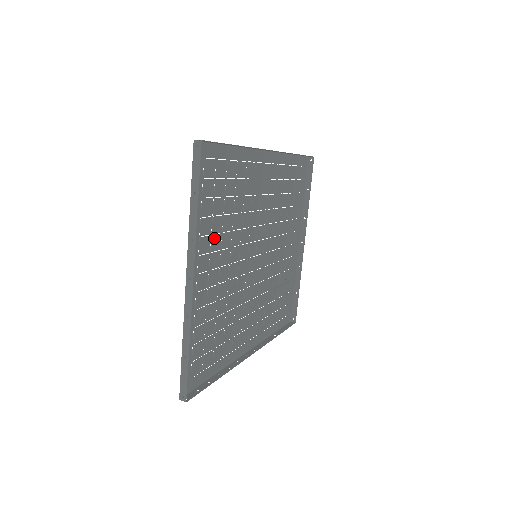
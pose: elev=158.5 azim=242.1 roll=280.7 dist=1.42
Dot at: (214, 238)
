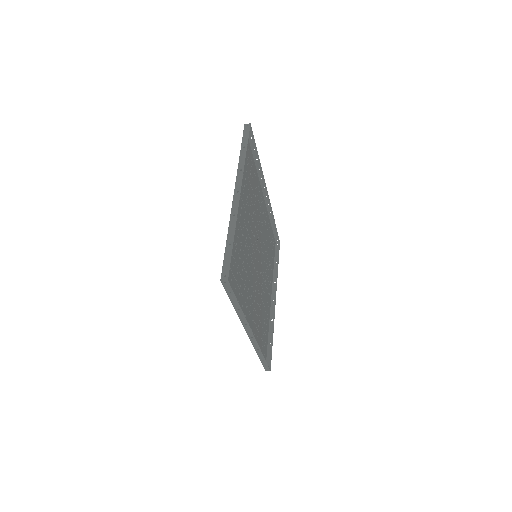
Dot at: (244, 196)
